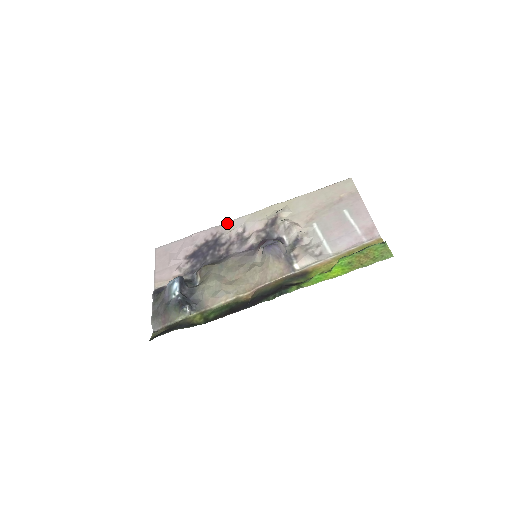
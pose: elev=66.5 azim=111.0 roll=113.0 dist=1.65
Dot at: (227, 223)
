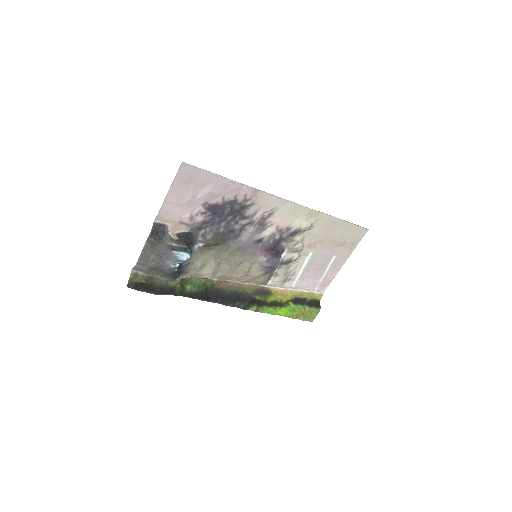
Dot at: (267, 194)
